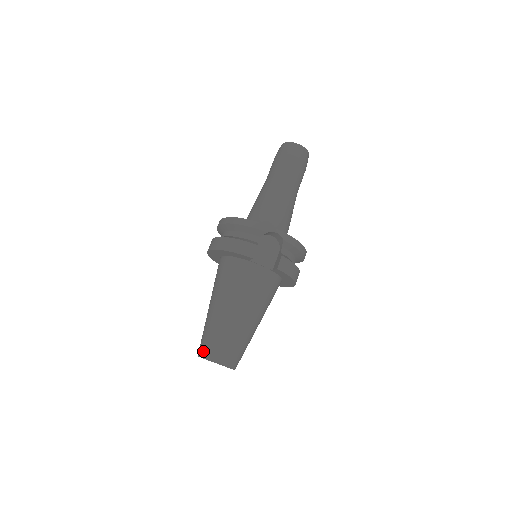
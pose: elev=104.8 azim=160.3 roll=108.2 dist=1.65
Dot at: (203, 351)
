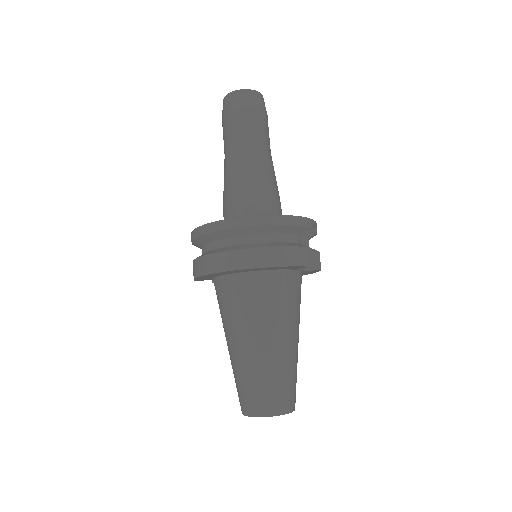
Dot at: (271, 407)
